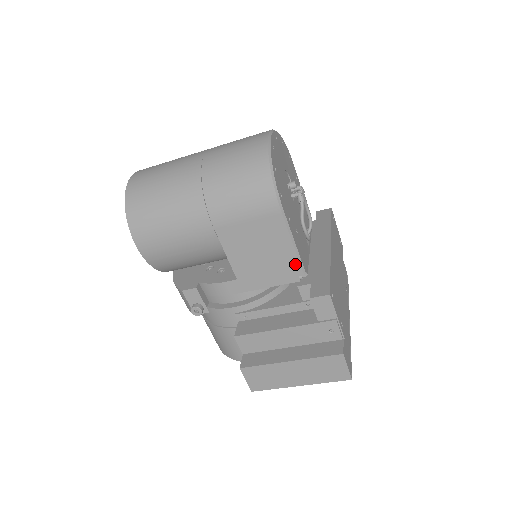
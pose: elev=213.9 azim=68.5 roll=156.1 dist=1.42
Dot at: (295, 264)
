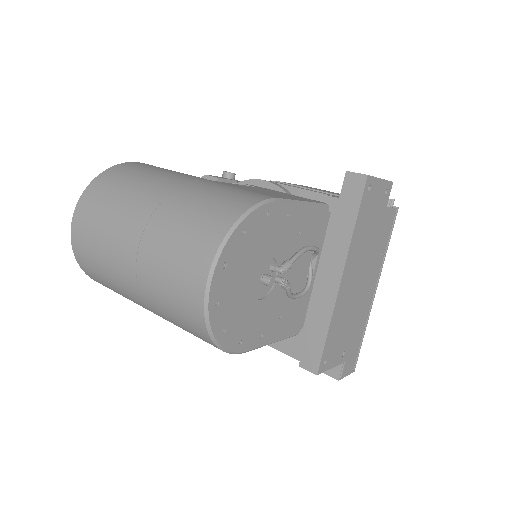
Dot at: occluded
